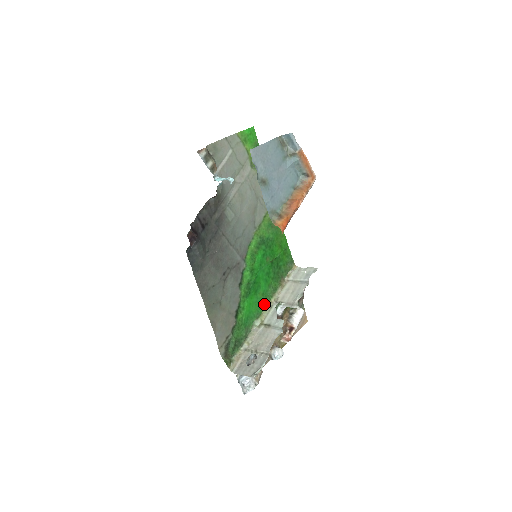
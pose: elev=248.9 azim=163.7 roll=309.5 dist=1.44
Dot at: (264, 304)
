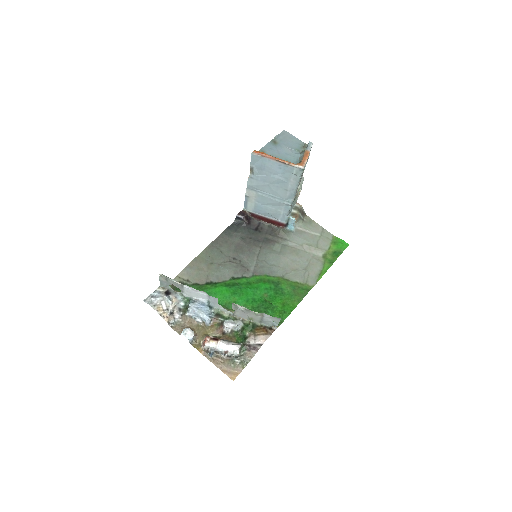
Dot at: (228, 307)
